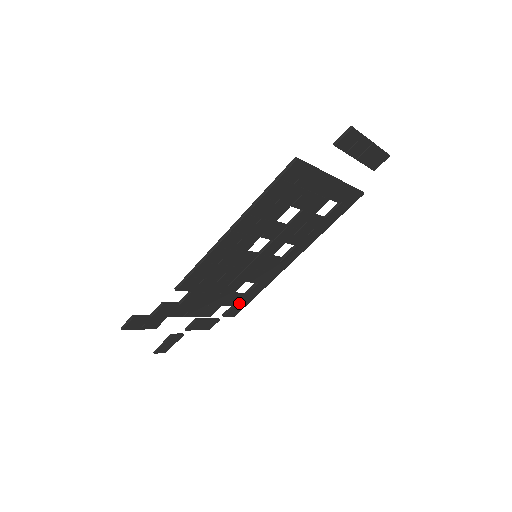
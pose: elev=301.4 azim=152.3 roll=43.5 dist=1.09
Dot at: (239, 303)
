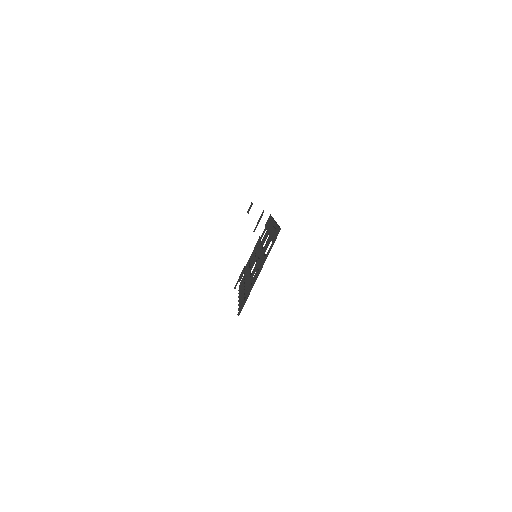
Dot at: occluded
